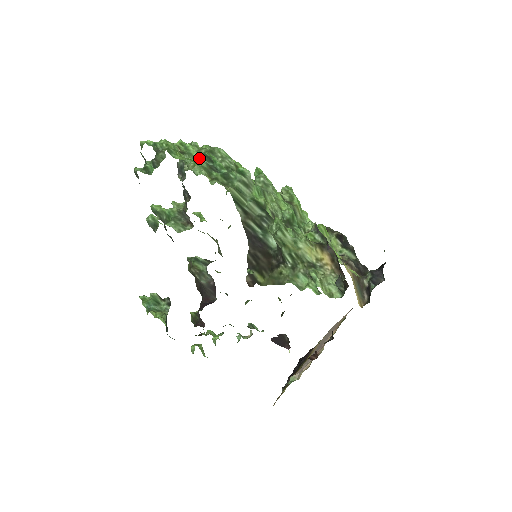
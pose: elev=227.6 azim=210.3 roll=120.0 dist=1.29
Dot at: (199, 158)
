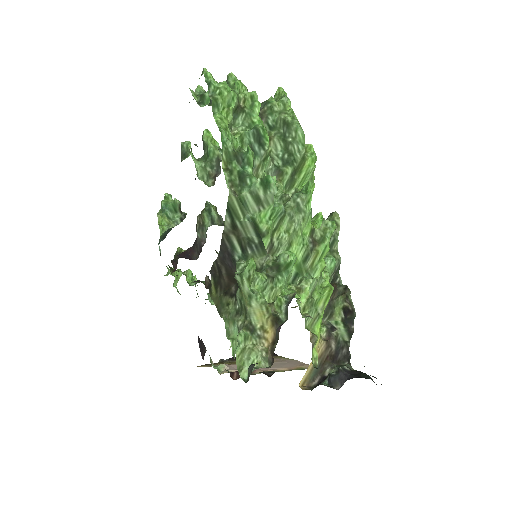
Dot at: (248, 130)
